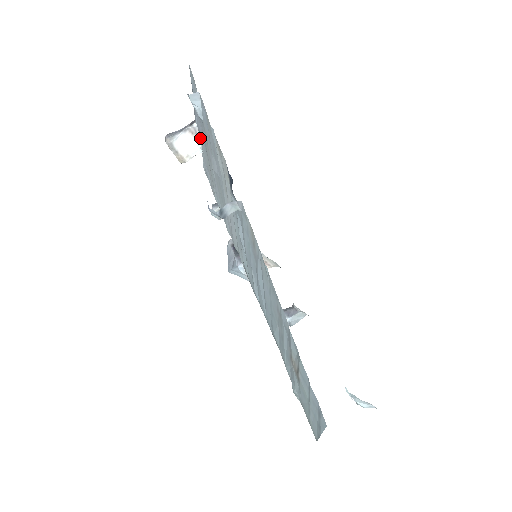
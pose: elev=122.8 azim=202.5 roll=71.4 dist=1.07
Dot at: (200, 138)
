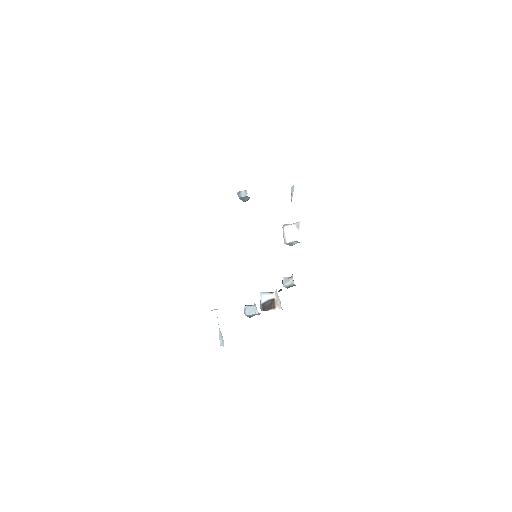
Dot at: occluded
